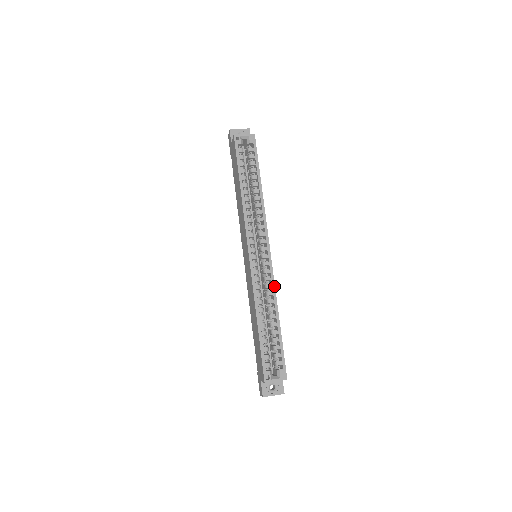
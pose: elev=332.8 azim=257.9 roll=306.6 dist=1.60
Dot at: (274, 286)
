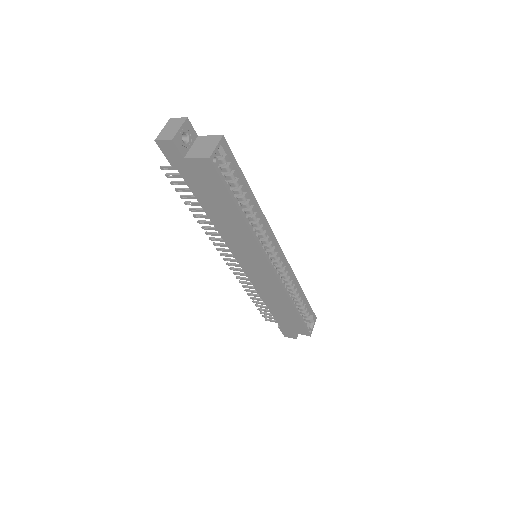
Dot at: (292, 272)
